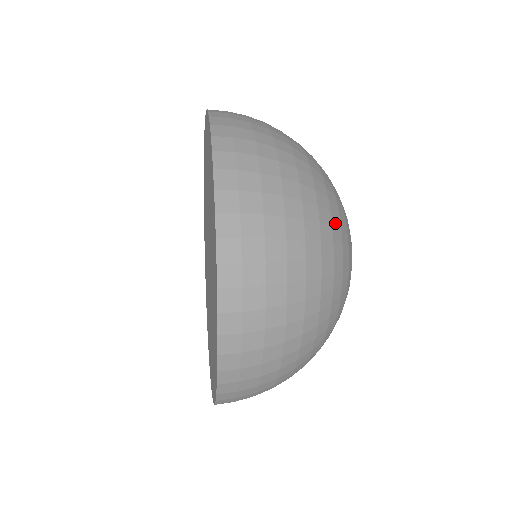
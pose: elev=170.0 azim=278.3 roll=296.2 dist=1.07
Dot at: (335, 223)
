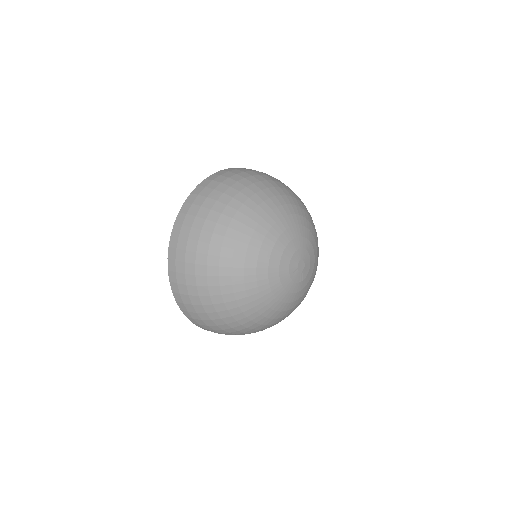
Dot at: (240, 247)
